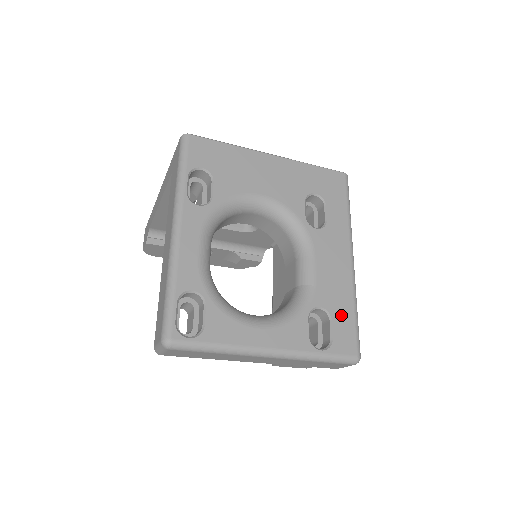
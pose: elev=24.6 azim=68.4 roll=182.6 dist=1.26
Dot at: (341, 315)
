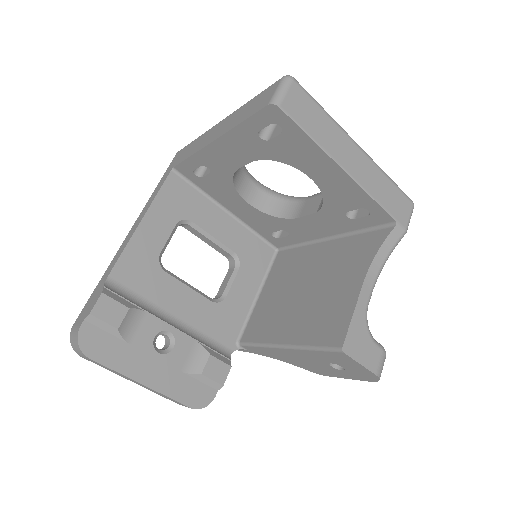
Dot at: occluded
